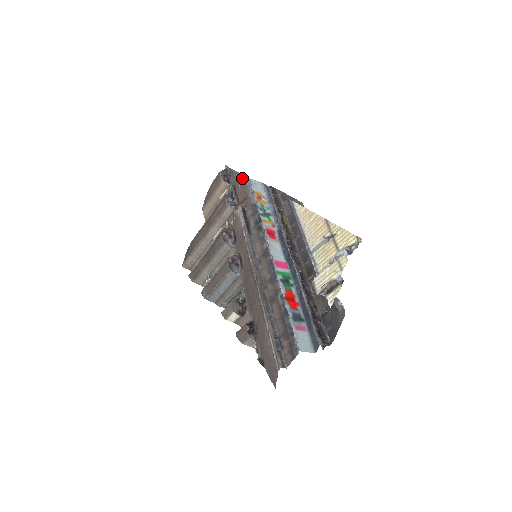
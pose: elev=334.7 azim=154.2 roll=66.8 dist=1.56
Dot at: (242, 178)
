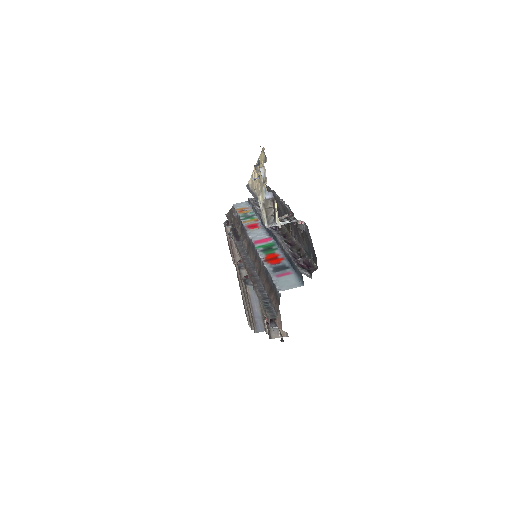
Dot at: (231, 210)
